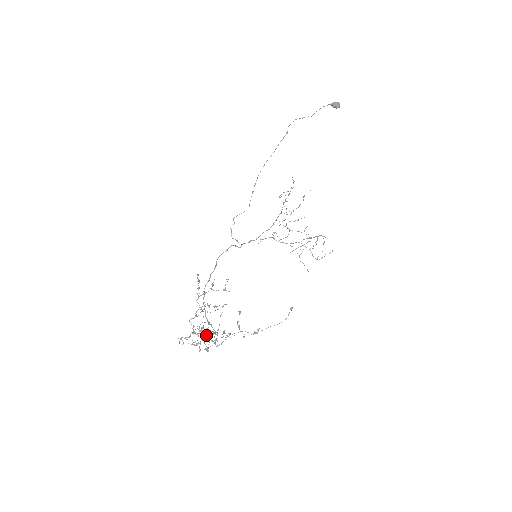
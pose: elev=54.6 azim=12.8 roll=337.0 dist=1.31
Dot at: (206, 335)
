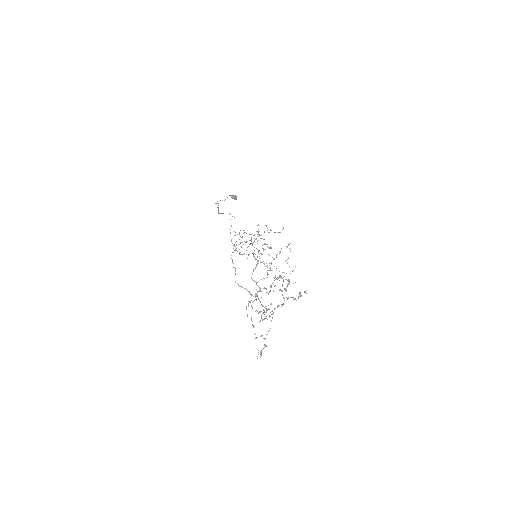
Dot at: occluded
